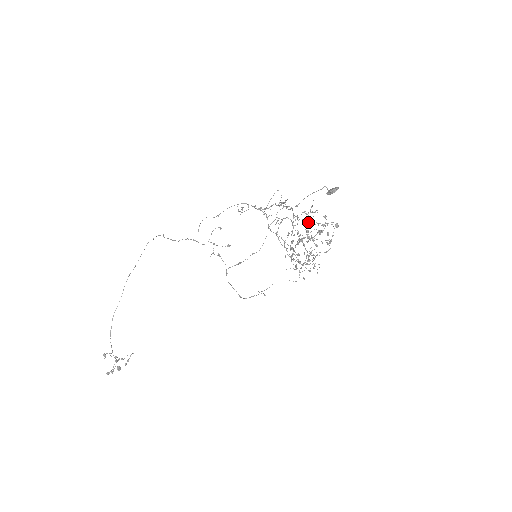
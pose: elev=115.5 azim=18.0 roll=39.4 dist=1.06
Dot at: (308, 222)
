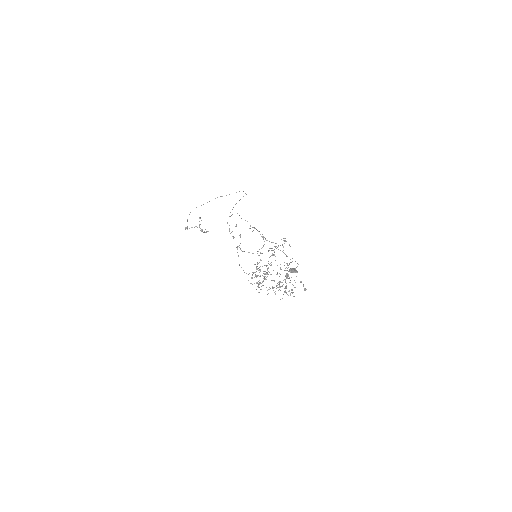
Dot at: occluded
